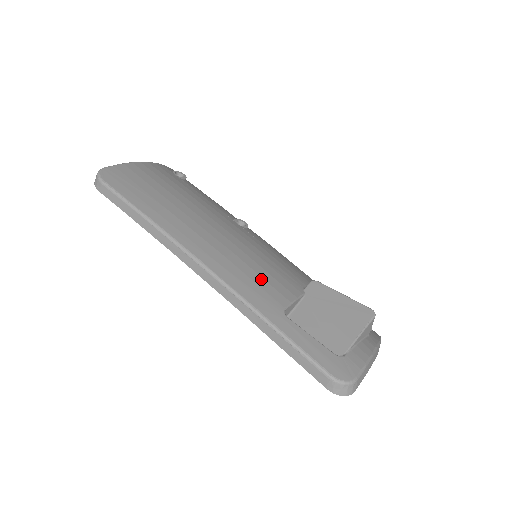
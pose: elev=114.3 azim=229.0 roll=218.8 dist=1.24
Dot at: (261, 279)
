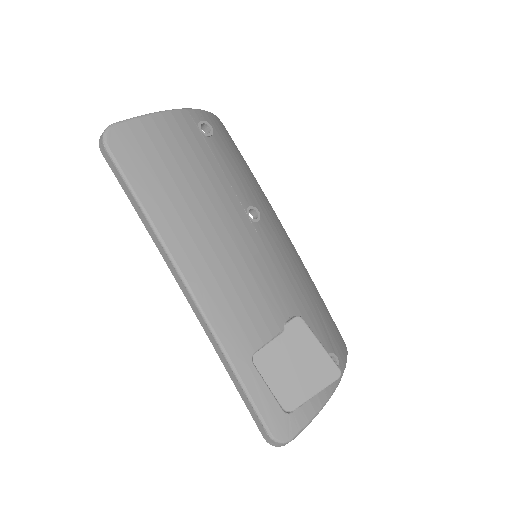
Dot at: (244, 312)
